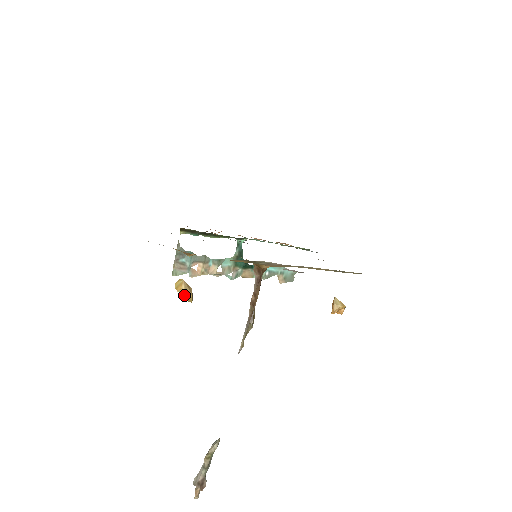
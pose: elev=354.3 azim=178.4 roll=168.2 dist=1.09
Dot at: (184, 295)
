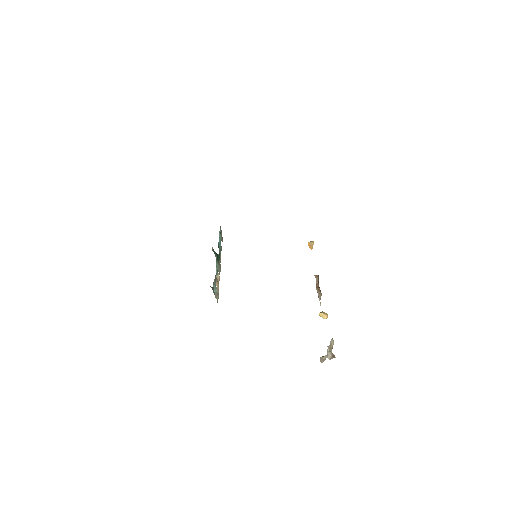
Dot at: occluded
